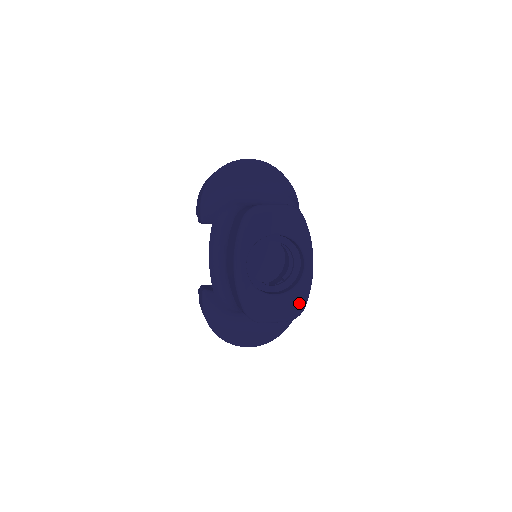
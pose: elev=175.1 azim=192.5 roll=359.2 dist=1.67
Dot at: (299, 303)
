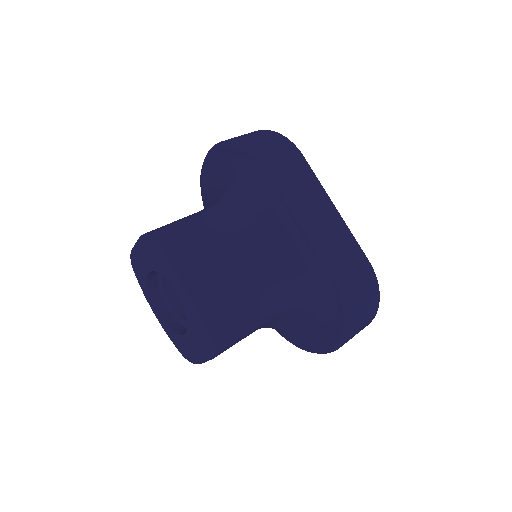
Dot at: (199, 339)
